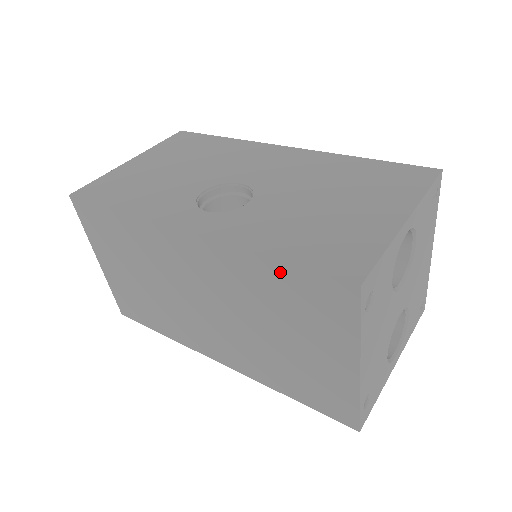
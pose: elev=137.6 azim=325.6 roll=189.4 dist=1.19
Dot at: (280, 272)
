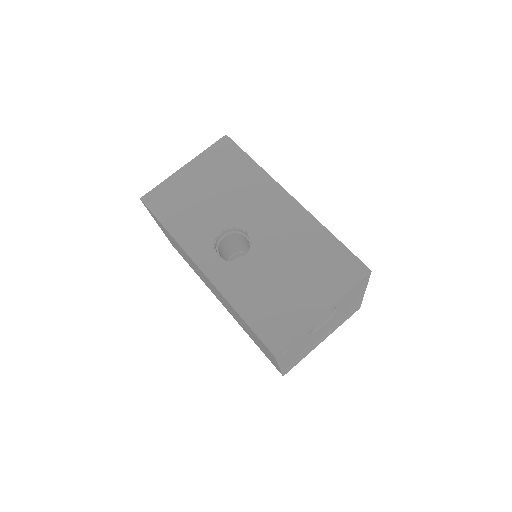
Dot at: (244, 322)
